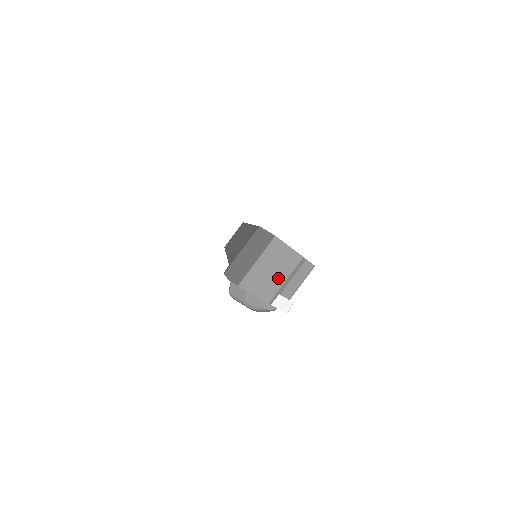
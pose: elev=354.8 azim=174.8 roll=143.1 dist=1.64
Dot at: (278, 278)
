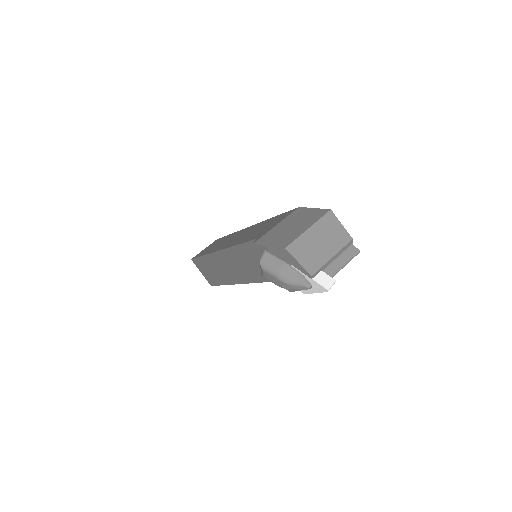
Dot at: (325, 252)
